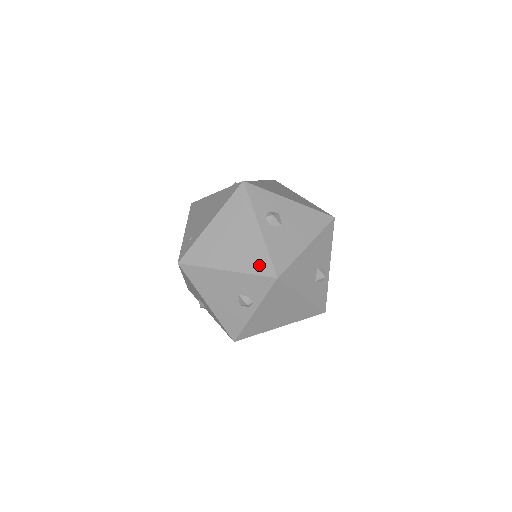
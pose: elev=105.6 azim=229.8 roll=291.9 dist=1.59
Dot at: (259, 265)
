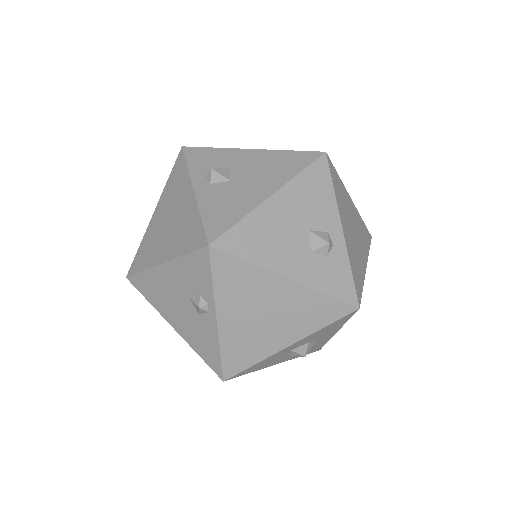
Dot at: (191, 238)
